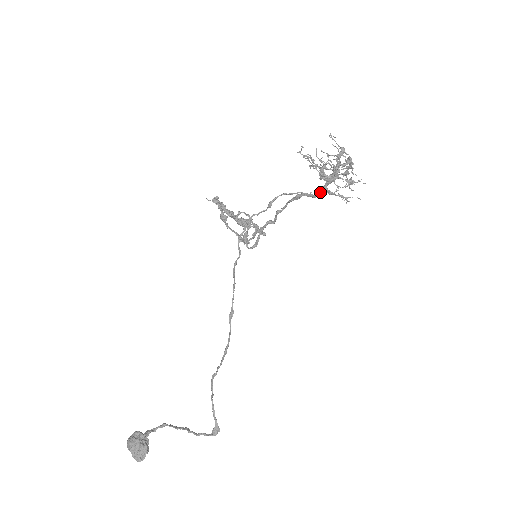
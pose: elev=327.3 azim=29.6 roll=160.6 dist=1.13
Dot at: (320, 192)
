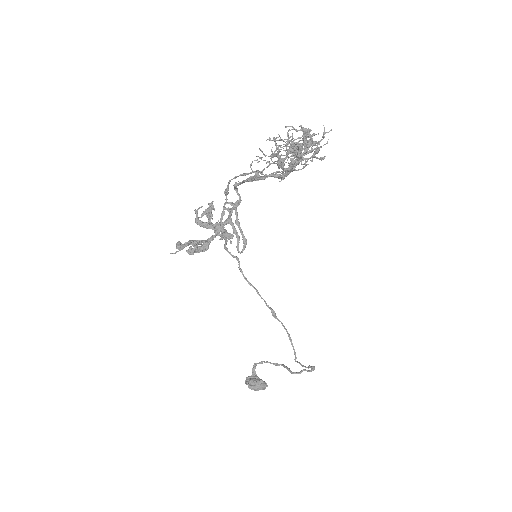
Dot at: occluded
